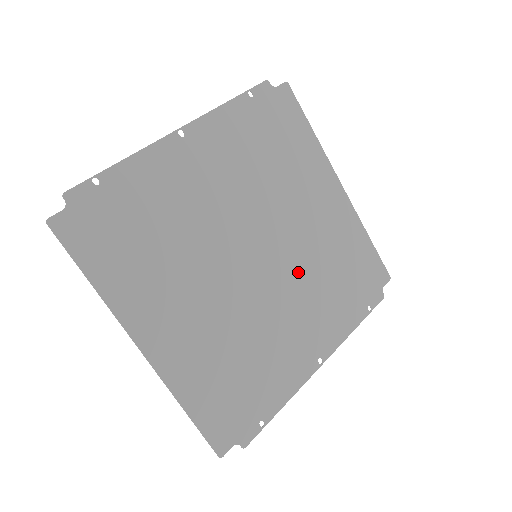
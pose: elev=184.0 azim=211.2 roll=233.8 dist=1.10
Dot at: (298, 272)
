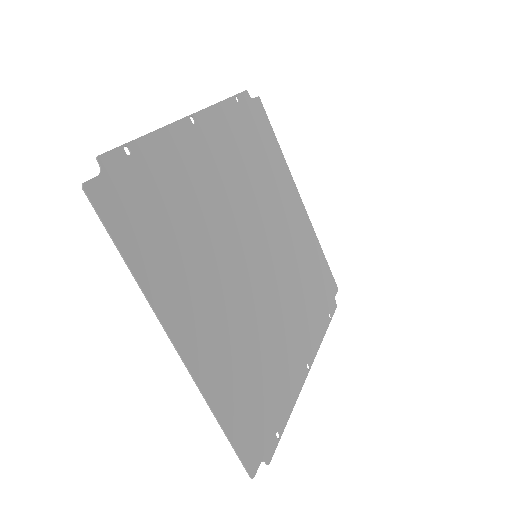
Dot at: (285, 276)
